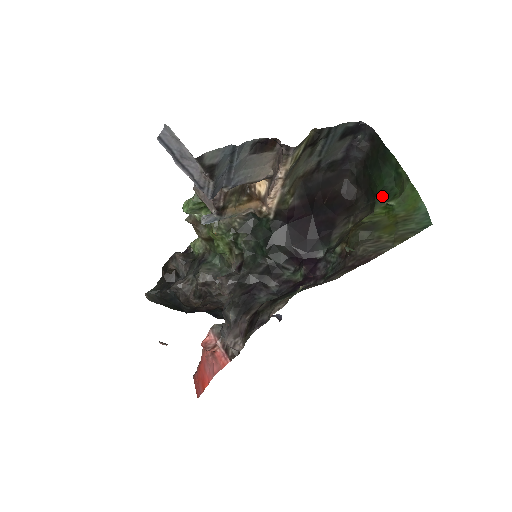
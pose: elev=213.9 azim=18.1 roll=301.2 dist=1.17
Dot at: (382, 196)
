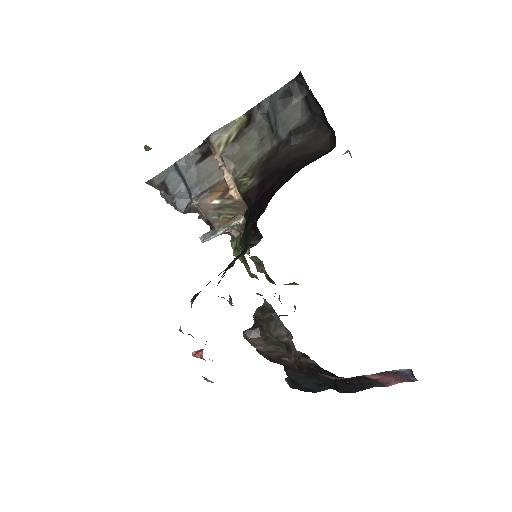
Dot at: occluded
